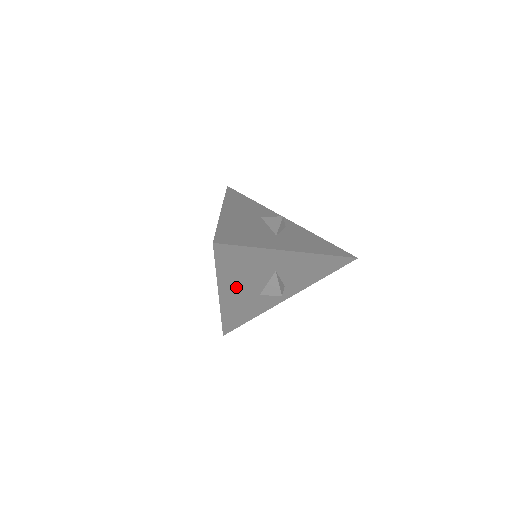
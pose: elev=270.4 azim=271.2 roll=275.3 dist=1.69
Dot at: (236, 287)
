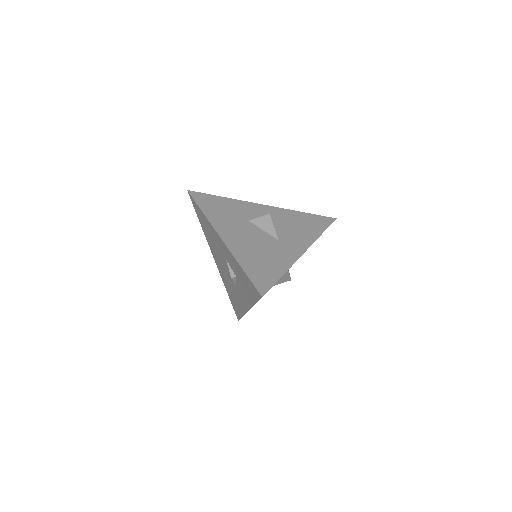
Dot at: occluded
